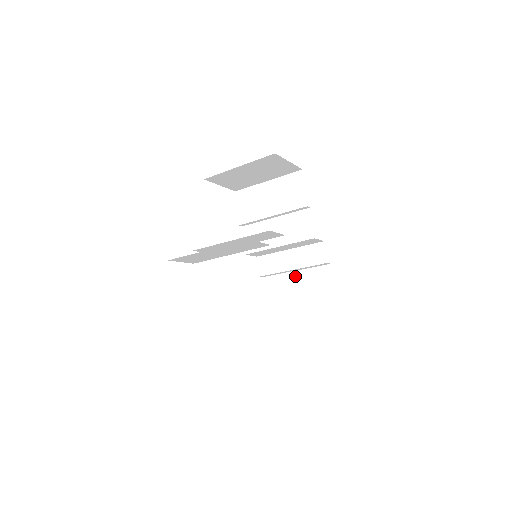
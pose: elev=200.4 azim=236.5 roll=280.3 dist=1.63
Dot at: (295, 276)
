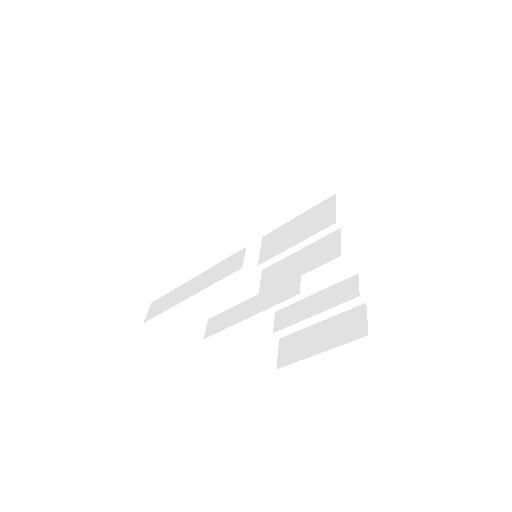
Dot at: (319, 328)
